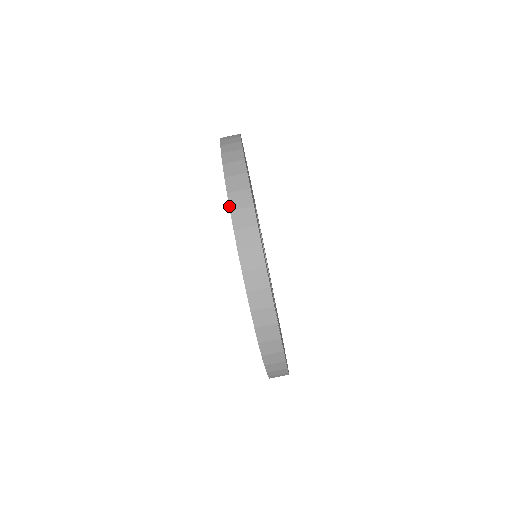
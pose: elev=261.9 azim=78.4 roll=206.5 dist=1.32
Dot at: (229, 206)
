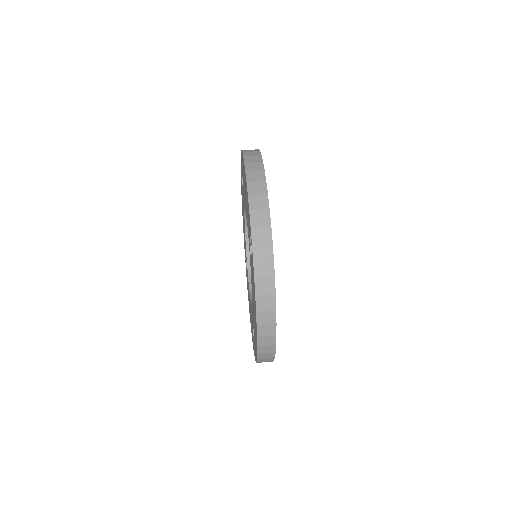
Dot at: (243, 155)
